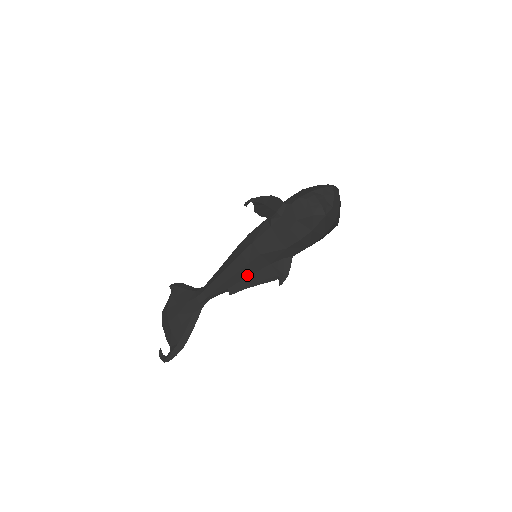
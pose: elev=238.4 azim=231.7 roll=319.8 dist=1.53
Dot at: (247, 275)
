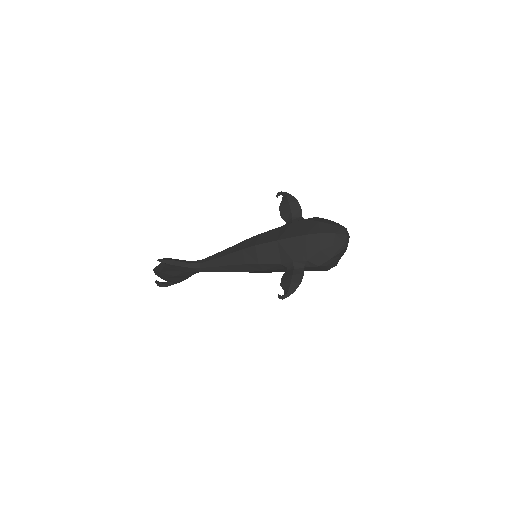
Dot at: occluded
